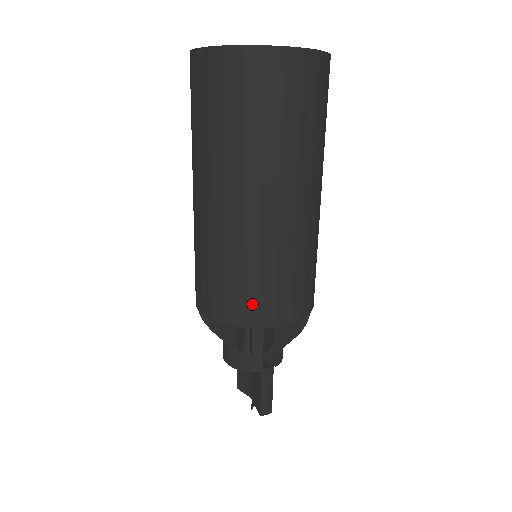
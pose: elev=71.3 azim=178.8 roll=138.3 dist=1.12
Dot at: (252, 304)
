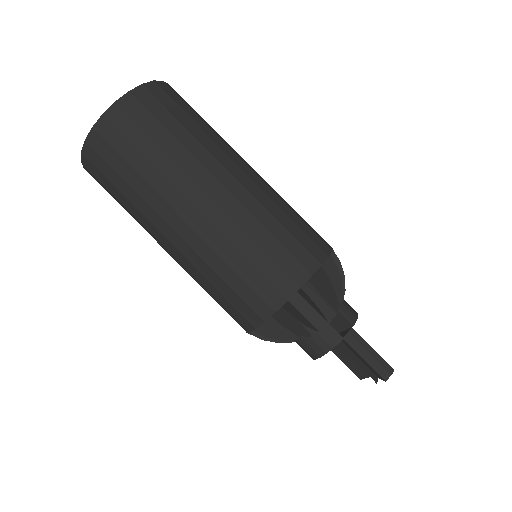
Dot at: (264, 286)
